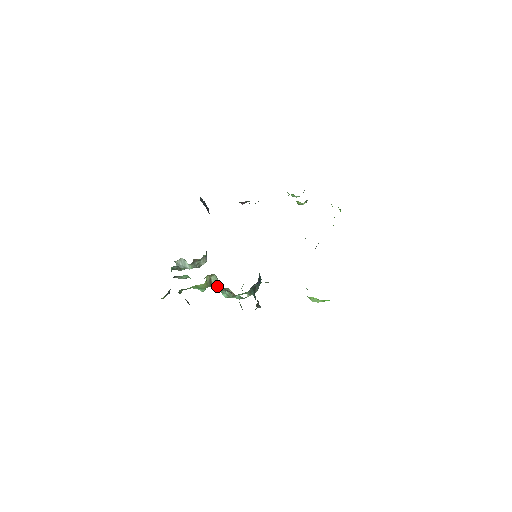
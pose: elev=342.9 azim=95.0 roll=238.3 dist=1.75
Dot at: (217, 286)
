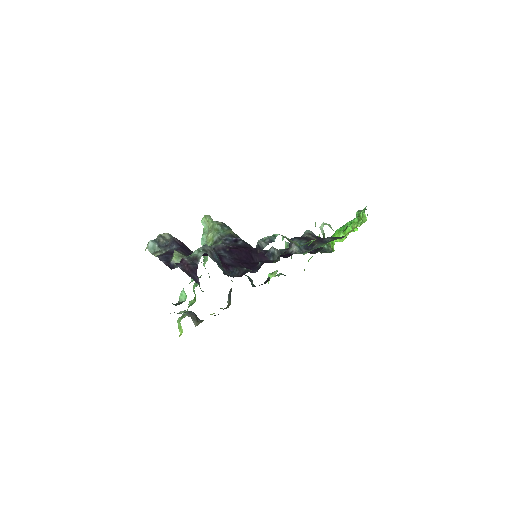
Dot at: occluded
